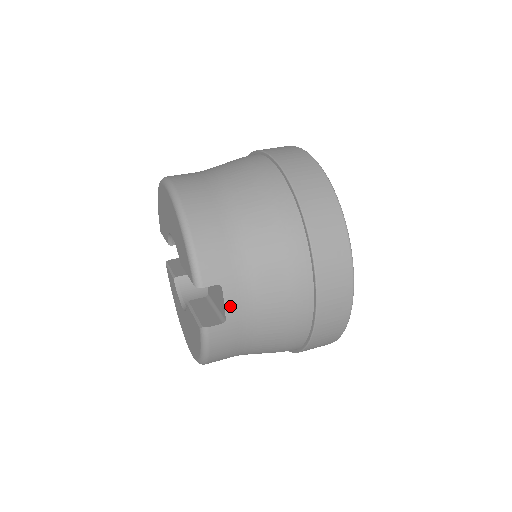
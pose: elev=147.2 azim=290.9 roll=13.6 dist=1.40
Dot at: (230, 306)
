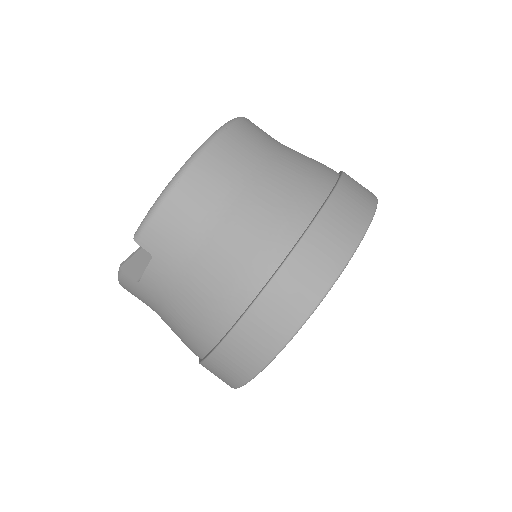
Dot at: (149, 277)
